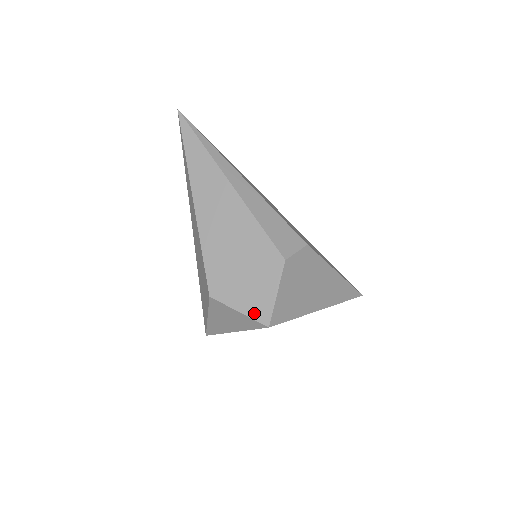
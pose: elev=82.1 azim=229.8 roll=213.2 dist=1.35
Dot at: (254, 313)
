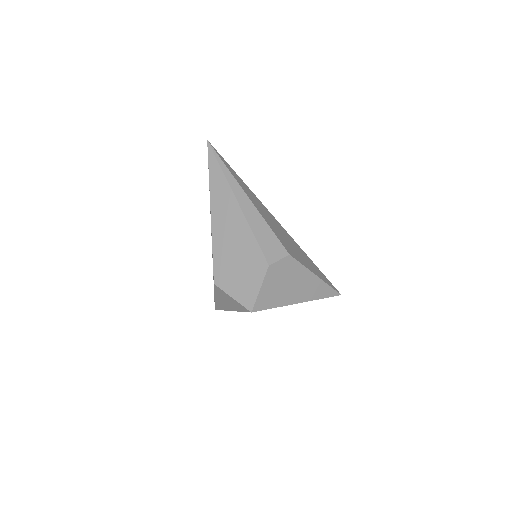
Dot at: (243, 300)
